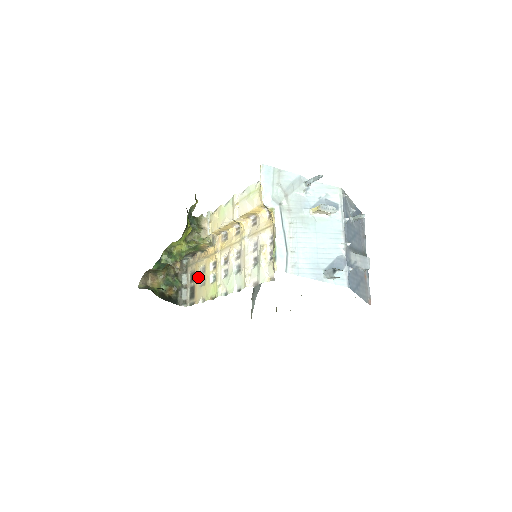
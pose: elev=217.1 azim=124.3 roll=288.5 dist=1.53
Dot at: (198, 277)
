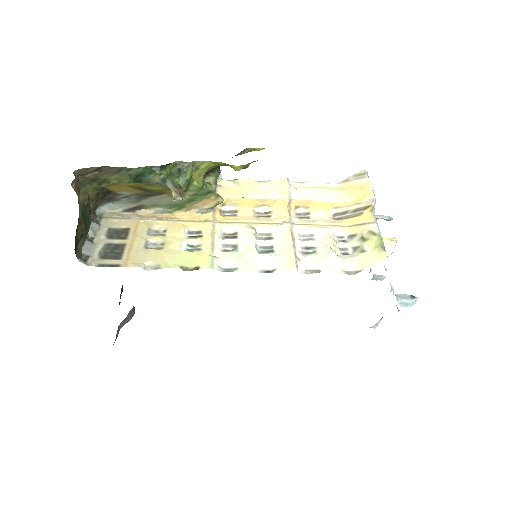
Dot at: (141, 236)
